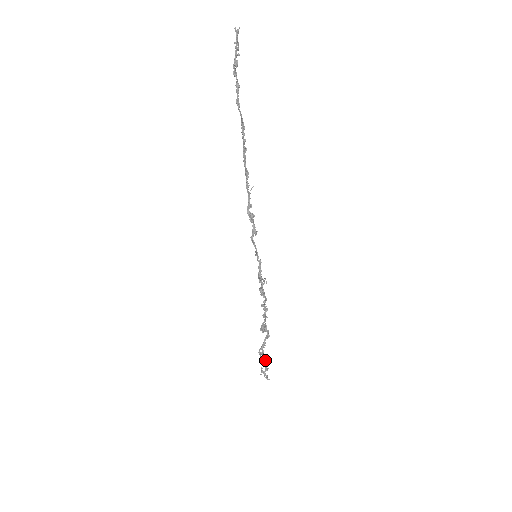
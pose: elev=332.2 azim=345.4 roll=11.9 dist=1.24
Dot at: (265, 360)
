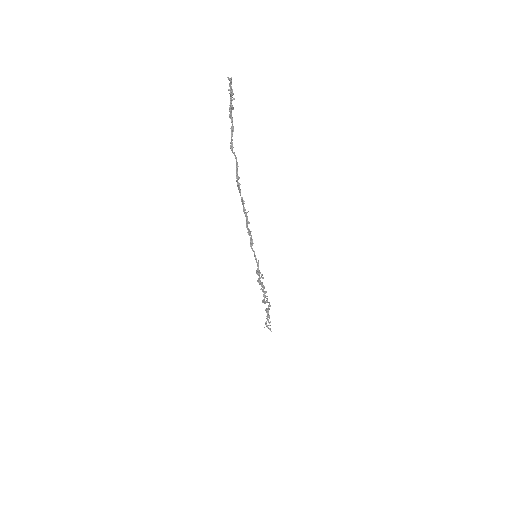
Dot at: occluded
